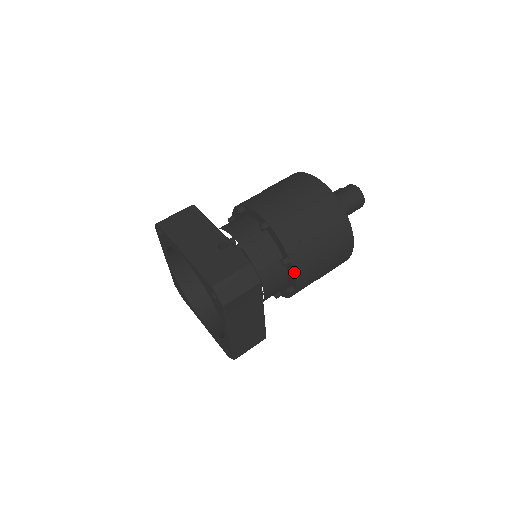
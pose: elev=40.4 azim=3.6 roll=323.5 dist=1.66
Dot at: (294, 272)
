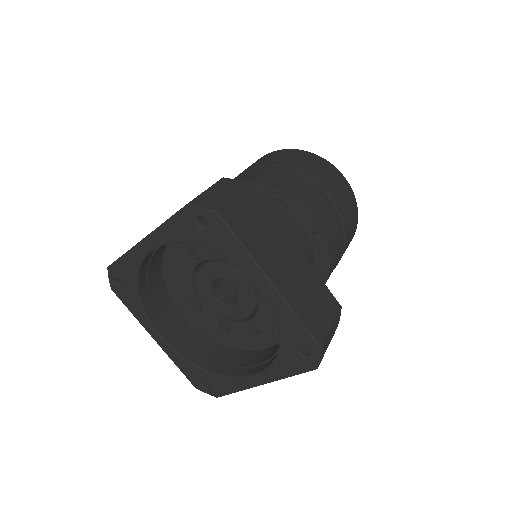
Dot at: occluded
